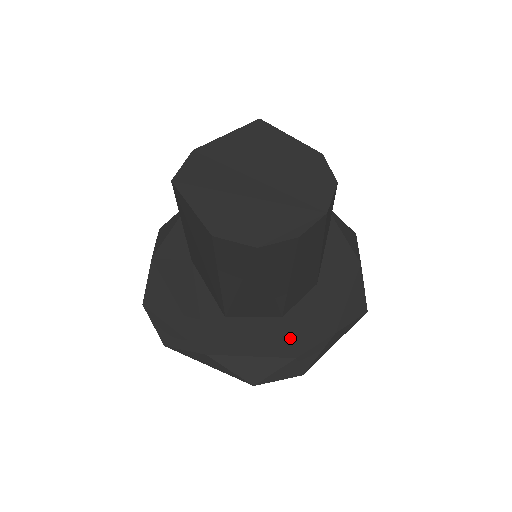
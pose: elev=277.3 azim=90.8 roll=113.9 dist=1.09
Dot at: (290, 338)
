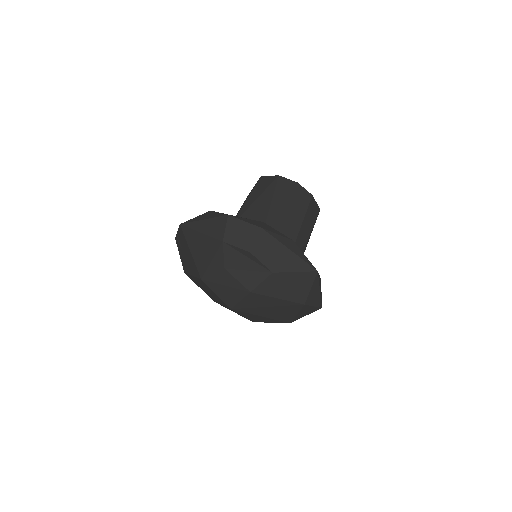
Dot at: occluded
